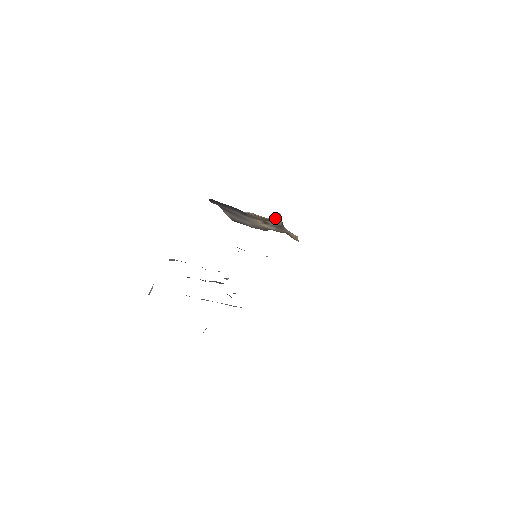
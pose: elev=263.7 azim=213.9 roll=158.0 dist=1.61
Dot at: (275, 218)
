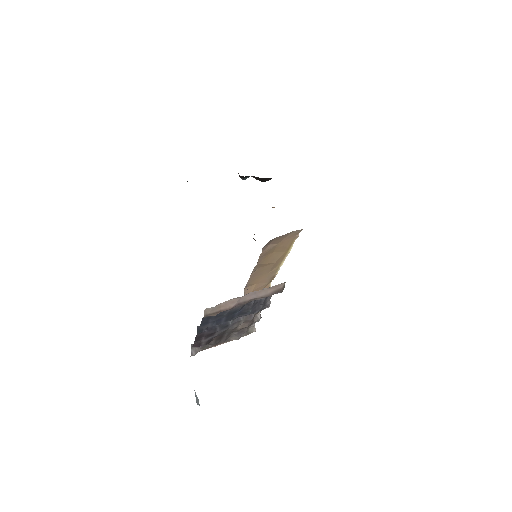
Dot at: occluded
